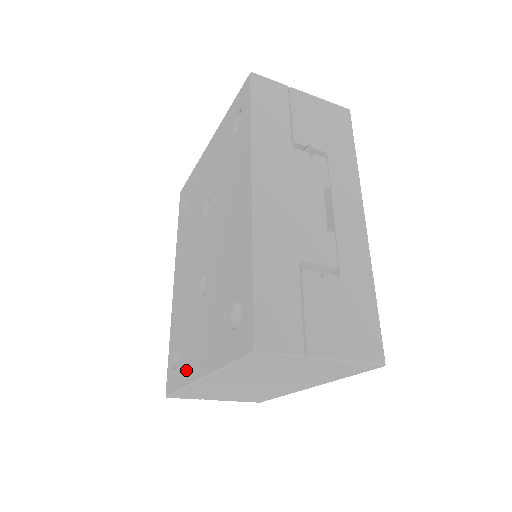
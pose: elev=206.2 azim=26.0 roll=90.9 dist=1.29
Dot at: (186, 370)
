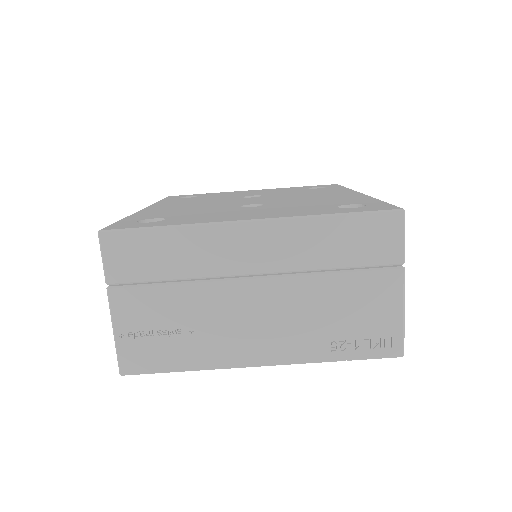
Dot at: (198, 220)
